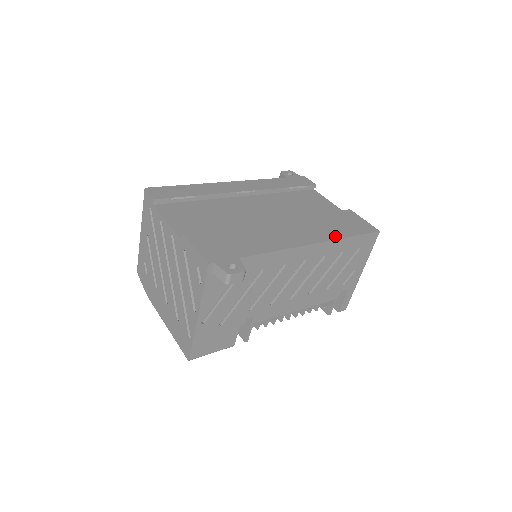
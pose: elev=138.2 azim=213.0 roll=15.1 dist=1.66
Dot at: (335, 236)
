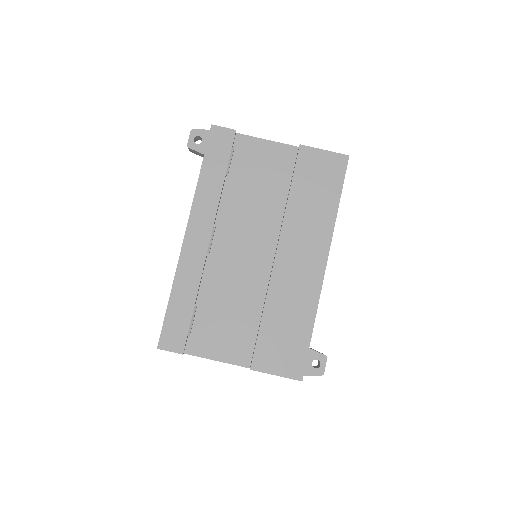
Dot at: (330, 219)
